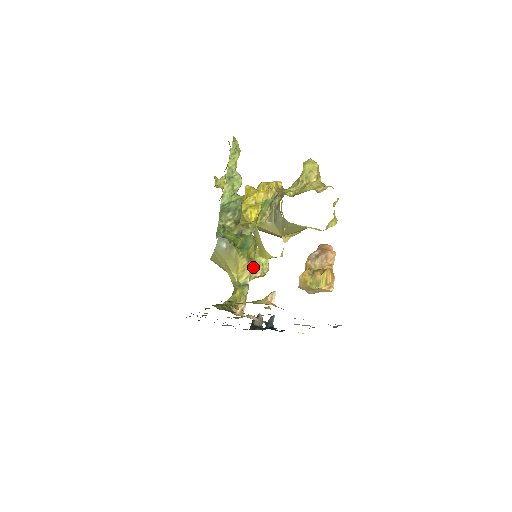
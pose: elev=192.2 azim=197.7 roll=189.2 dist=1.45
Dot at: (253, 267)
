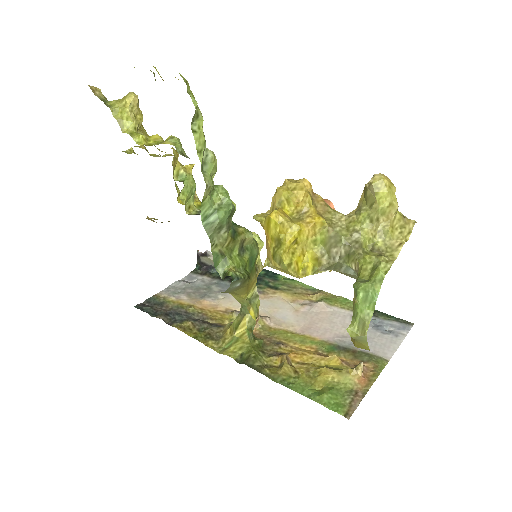
Dot at: (257, 272)
